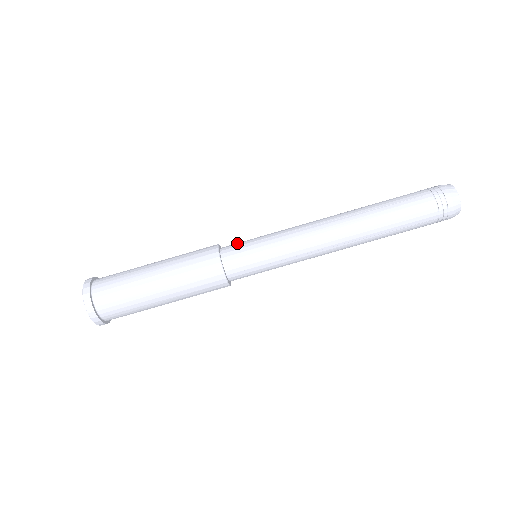
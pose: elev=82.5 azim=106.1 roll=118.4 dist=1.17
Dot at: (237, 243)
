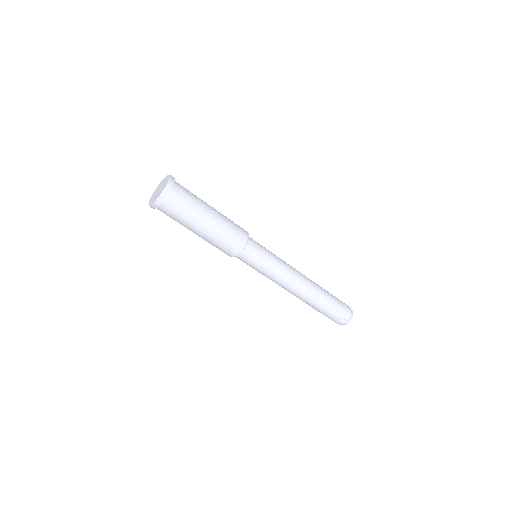
Dot at: (252, 255)
